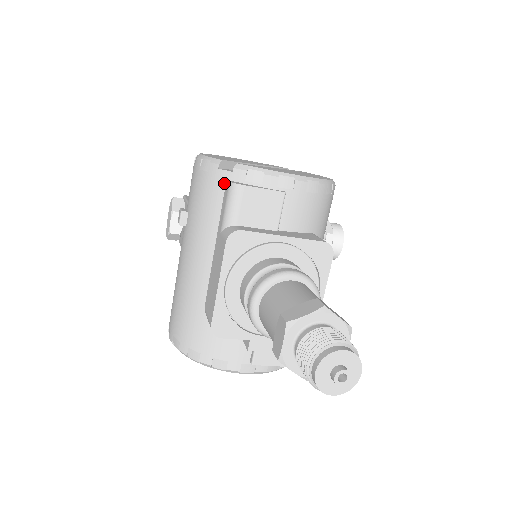
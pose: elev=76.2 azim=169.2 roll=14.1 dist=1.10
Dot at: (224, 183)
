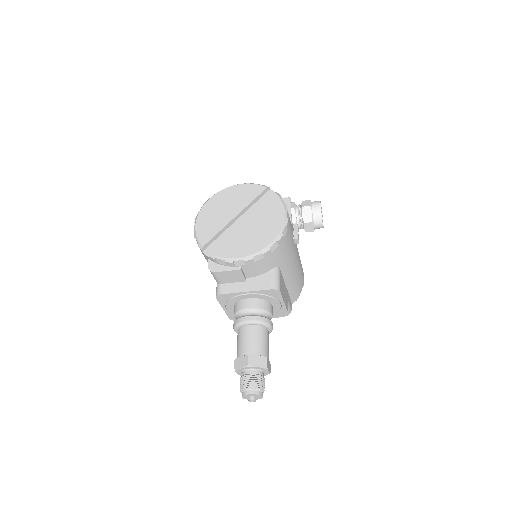
Dot at: (208, 259)
